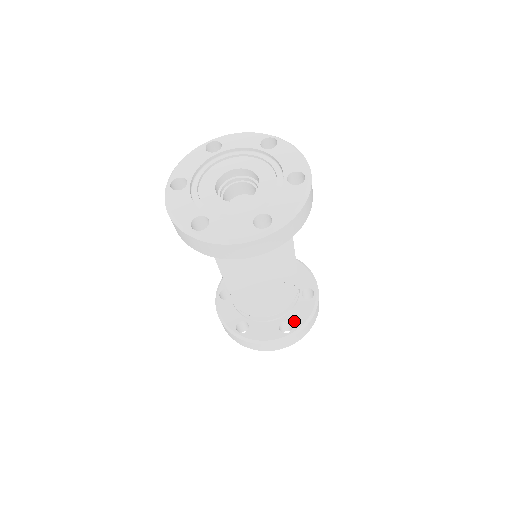
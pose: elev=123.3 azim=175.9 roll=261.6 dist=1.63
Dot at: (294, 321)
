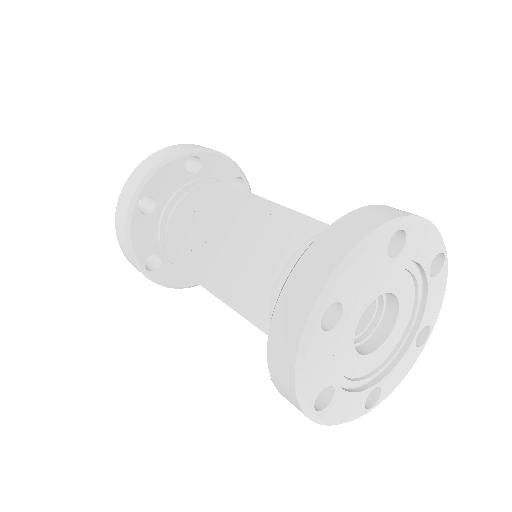
Dot at: occluded
